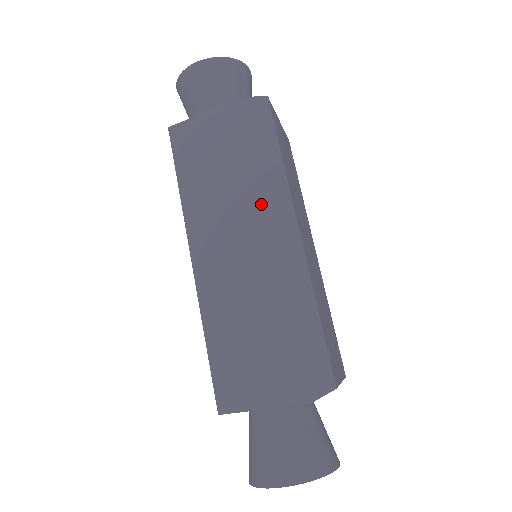
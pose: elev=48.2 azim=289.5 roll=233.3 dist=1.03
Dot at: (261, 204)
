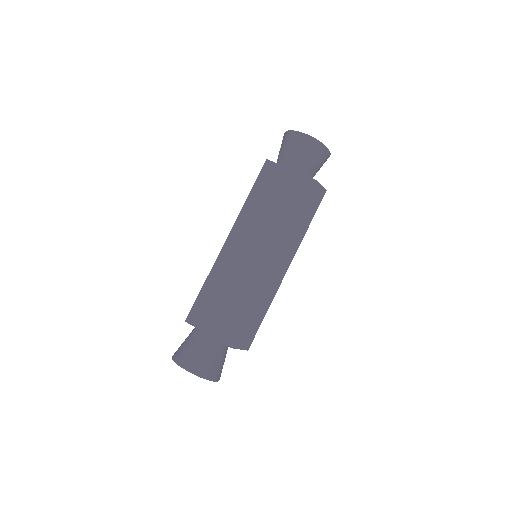
Dot at: (281, 241)
